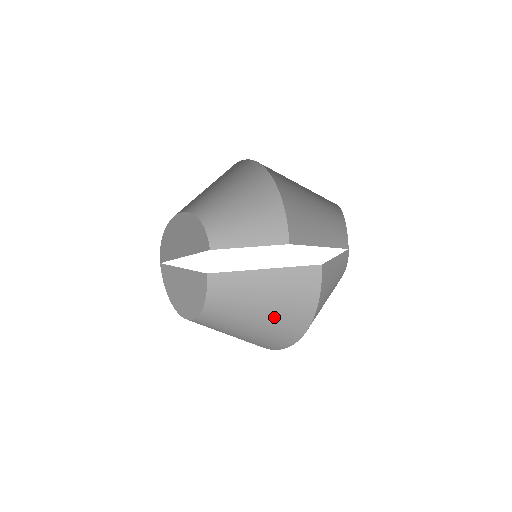
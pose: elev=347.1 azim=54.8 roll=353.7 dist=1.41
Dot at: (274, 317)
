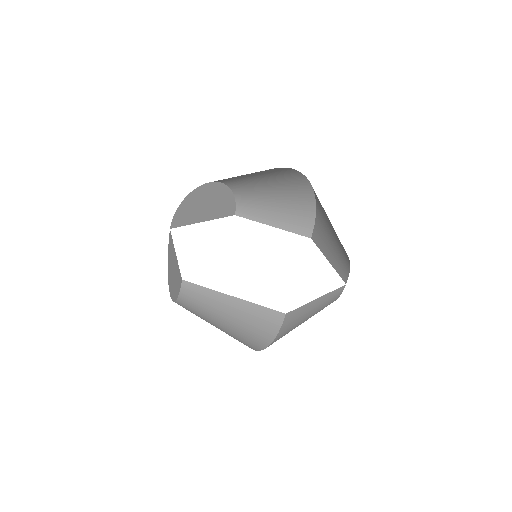
Dot at: (235, 331)
